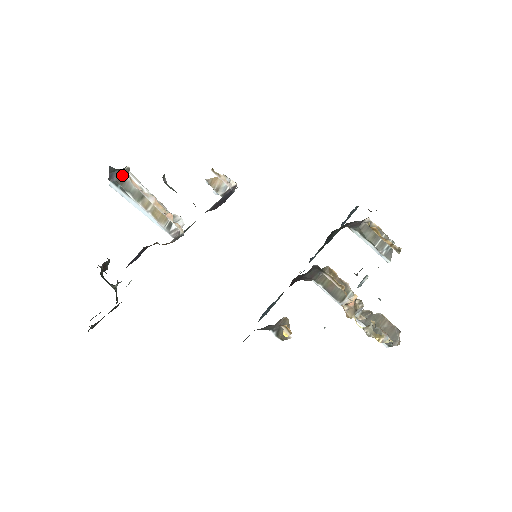
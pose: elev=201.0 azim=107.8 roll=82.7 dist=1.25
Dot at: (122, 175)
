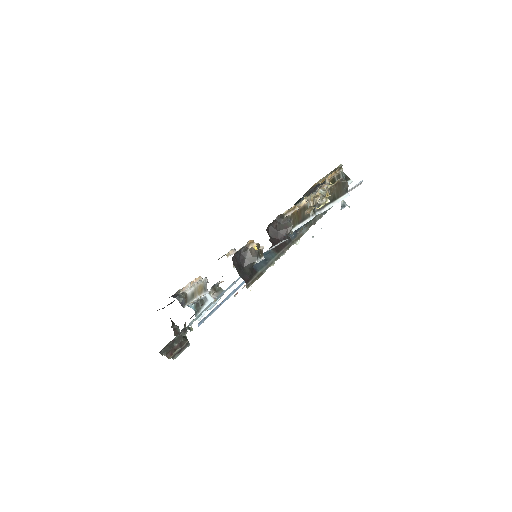
Dot at: (186, 299)
